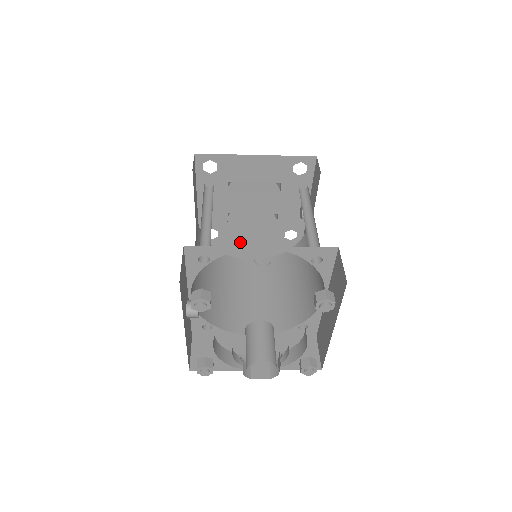
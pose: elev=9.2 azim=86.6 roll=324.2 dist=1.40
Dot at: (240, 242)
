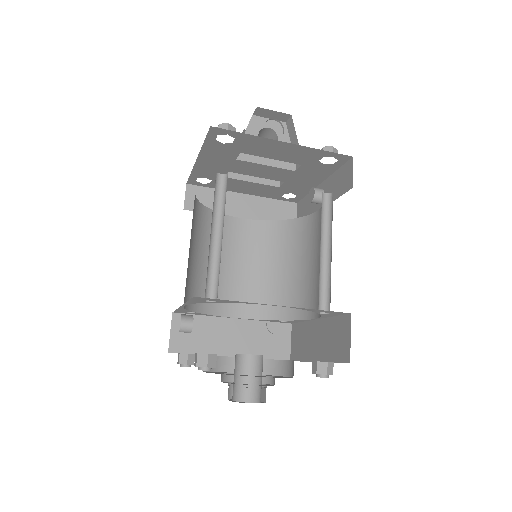
Dot at: (232, 190)
